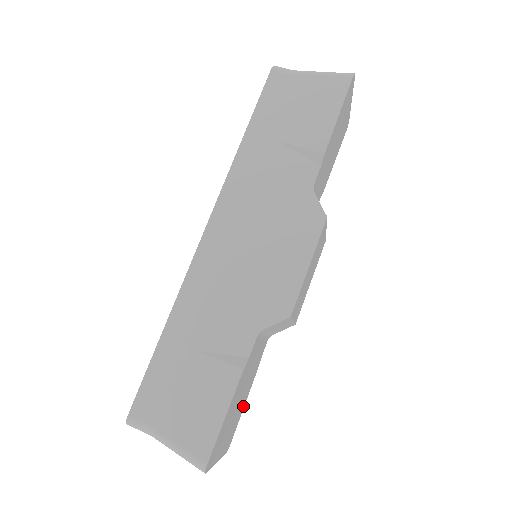
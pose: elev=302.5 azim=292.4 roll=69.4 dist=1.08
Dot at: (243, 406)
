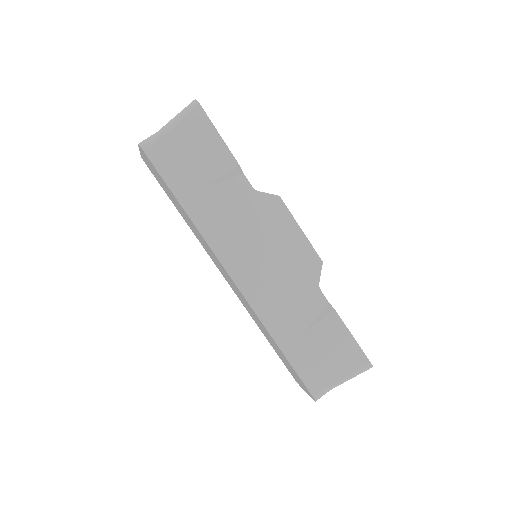
Dot at: occluded
